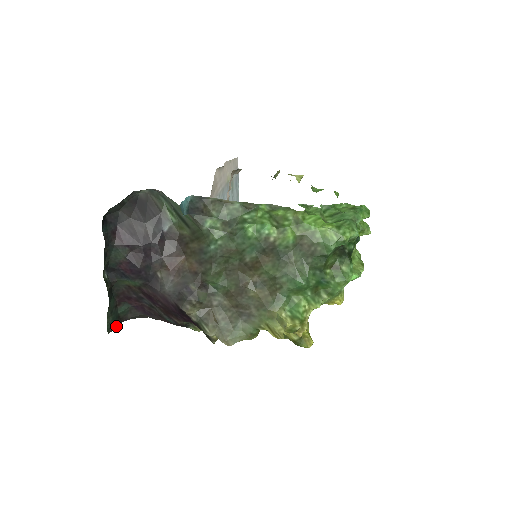
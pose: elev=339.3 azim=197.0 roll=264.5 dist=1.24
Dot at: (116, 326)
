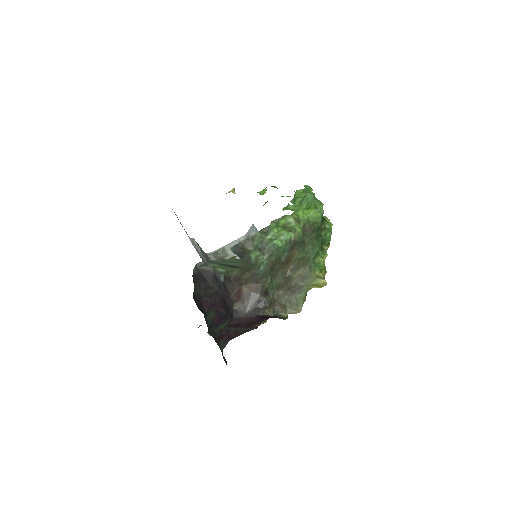
Dot at: (225, 359)
